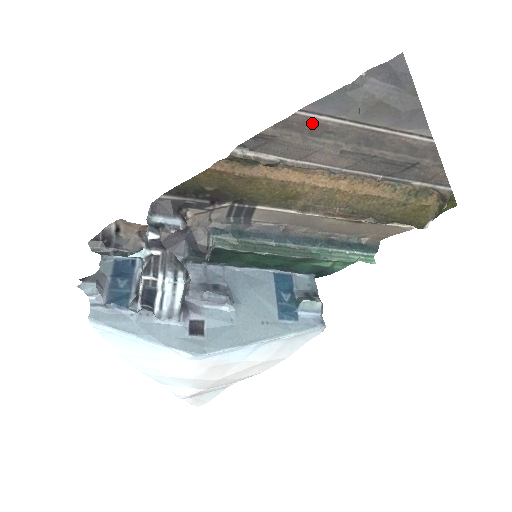
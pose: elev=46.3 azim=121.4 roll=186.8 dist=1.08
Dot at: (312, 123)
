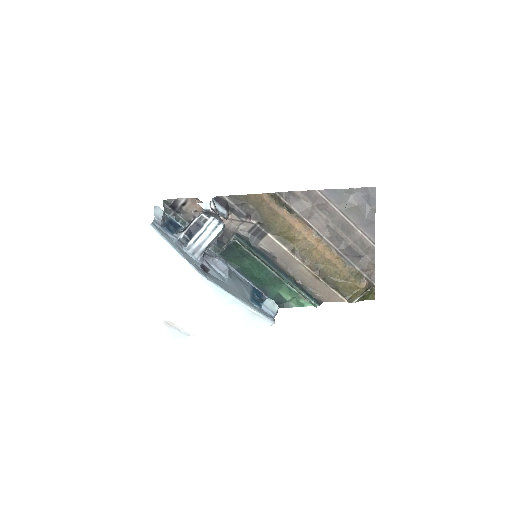
Dot at: (321, 200)
